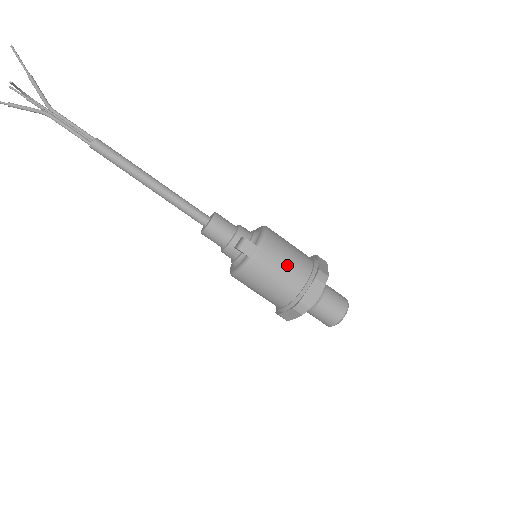
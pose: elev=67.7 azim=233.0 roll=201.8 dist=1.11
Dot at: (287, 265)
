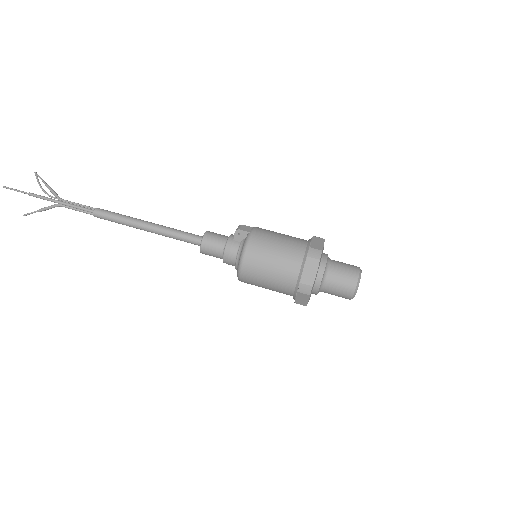
Dot at: (284, 235)
